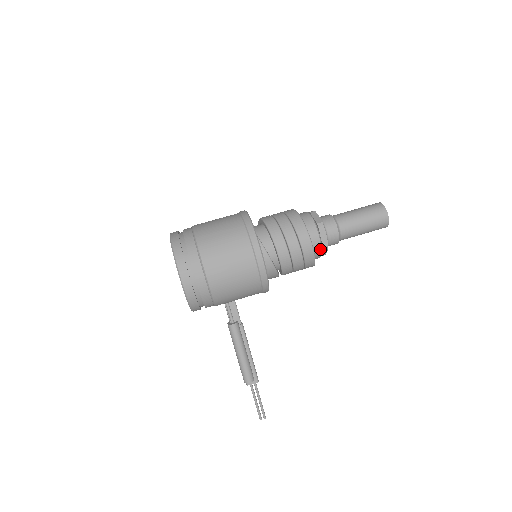
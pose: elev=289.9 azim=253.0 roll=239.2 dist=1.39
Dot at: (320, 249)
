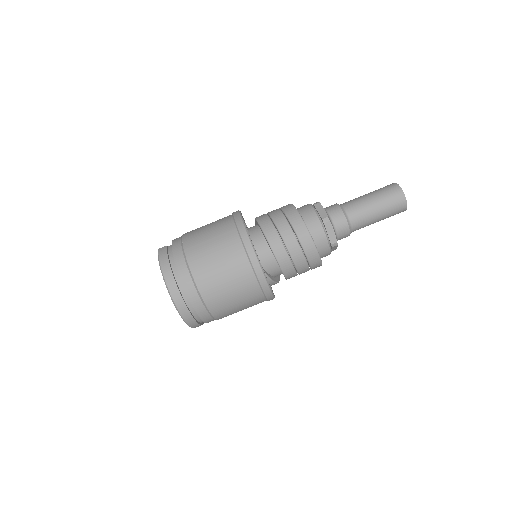
Dot at: occluded
